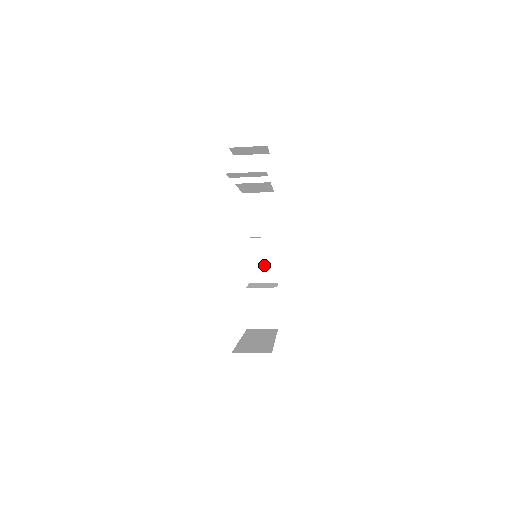
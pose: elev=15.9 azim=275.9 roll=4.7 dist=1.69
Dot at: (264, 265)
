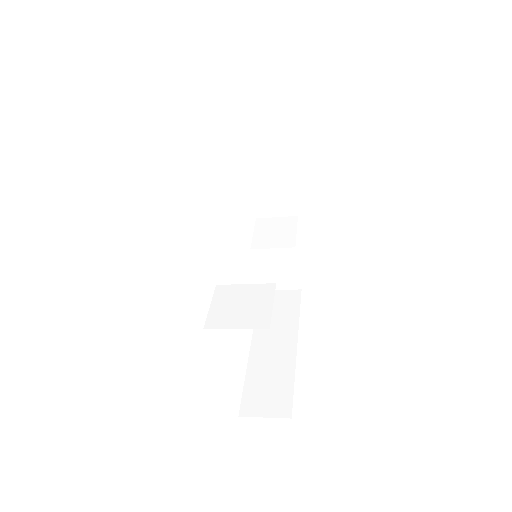
Dot at: (274, 195)
